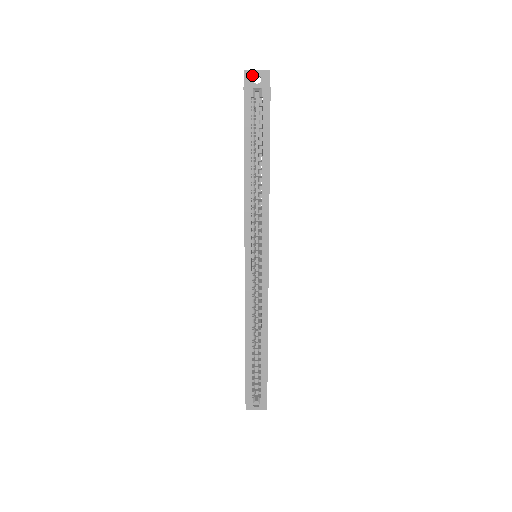
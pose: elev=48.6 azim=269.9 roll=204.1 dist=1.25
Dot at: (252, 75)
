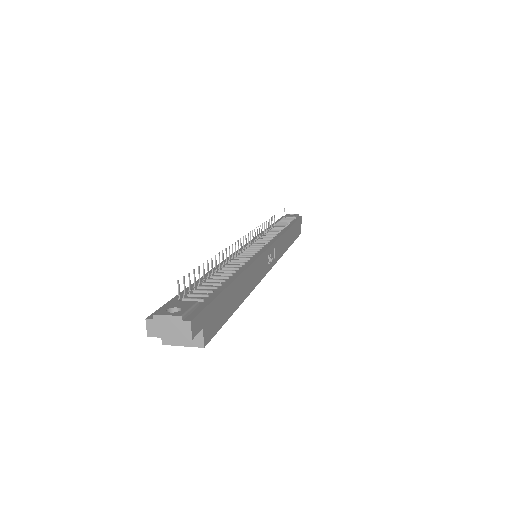
Dot at: (164, 334)
